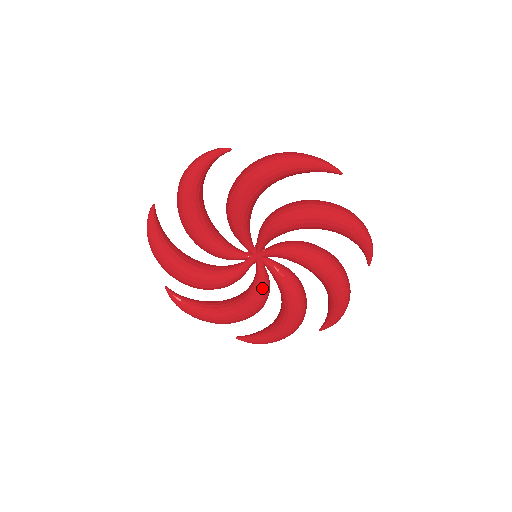
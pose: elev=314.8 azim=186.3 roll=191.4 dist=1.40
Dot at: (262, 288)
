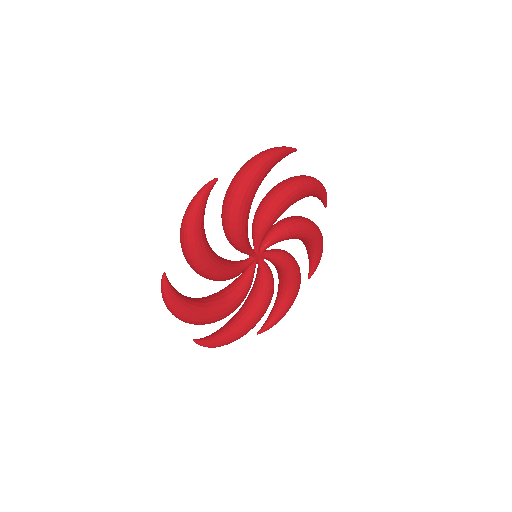
Dot at: (271, 277)
